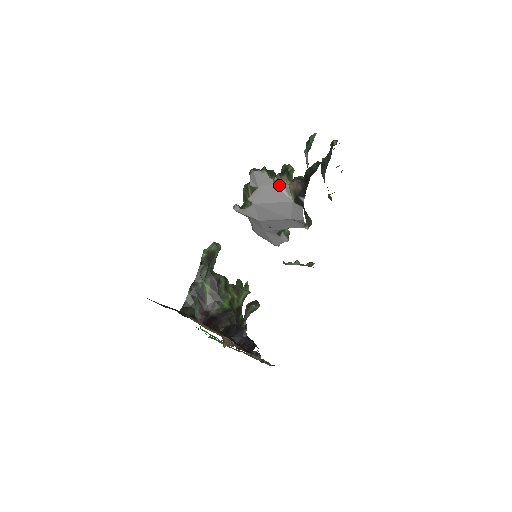
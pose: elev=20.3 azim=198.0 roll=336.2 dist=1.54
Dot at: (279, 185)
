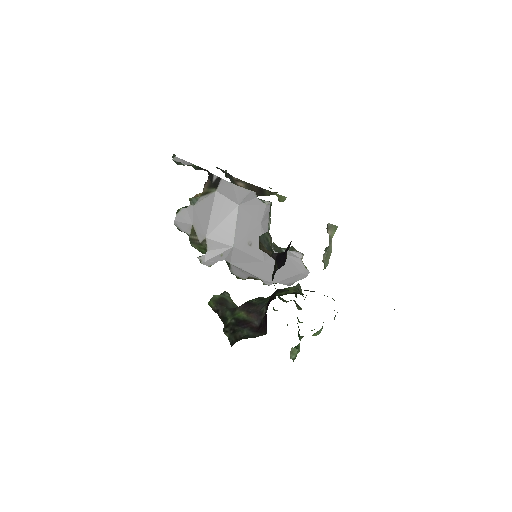
Dot at: (197, 201)
